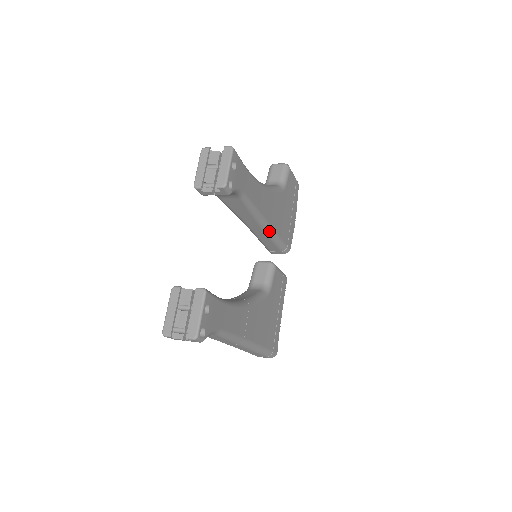
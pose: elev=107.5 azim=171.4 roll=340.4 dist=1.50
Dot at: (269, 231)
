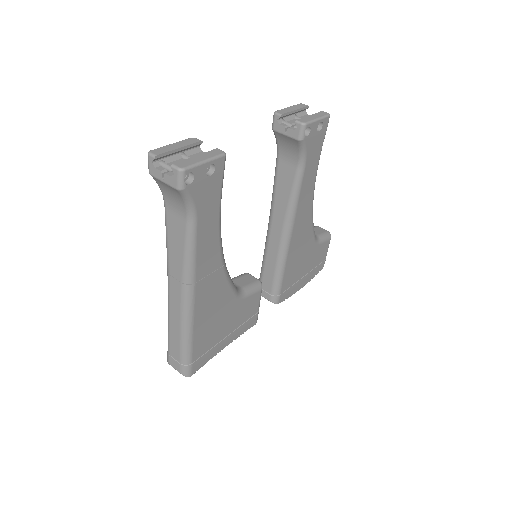
Dot at: (284, 249)
